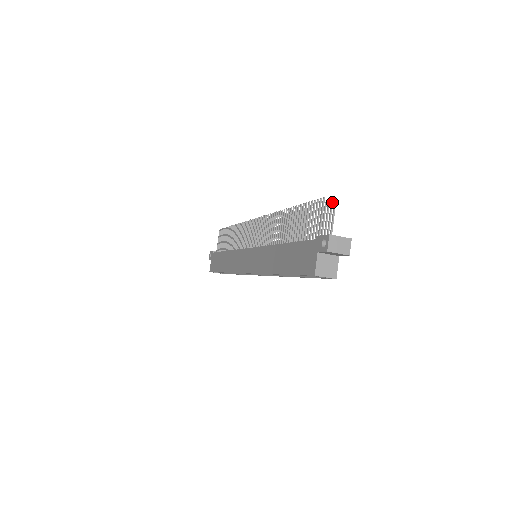
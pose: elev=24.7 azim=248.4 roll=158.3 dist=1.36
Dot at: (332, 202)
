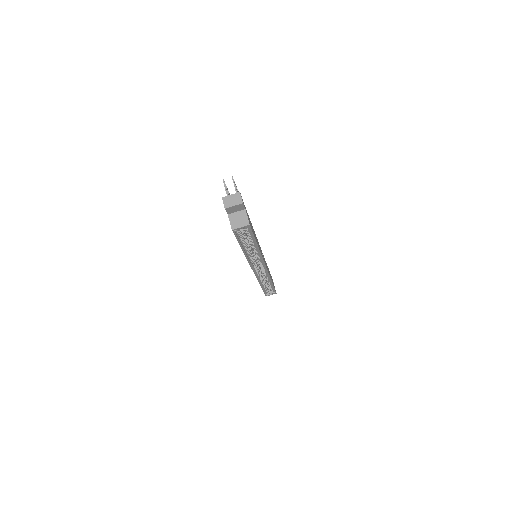
Dot at: (233, 180)
